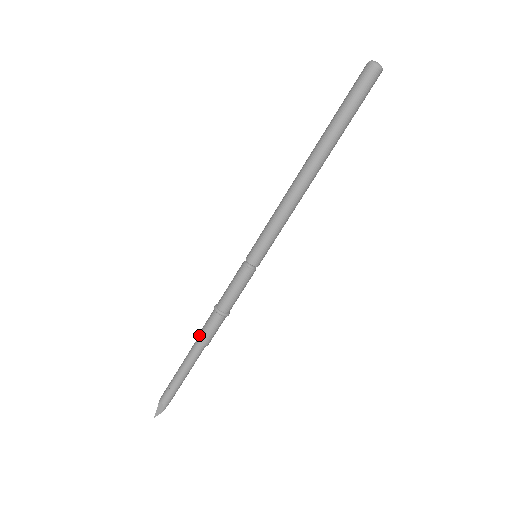
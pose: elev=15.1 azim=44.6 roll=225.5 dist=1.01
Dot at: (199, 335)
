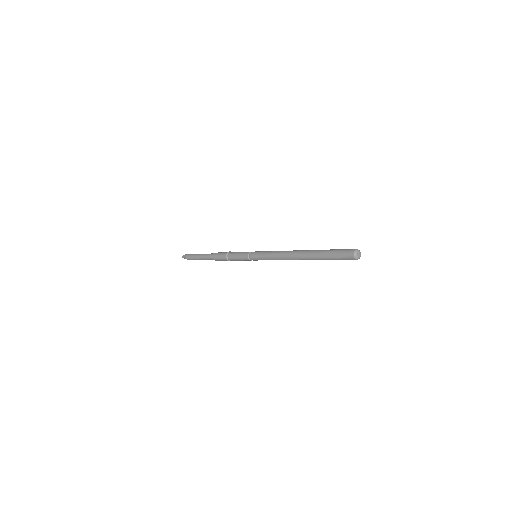
Dot at: (214, 258)
